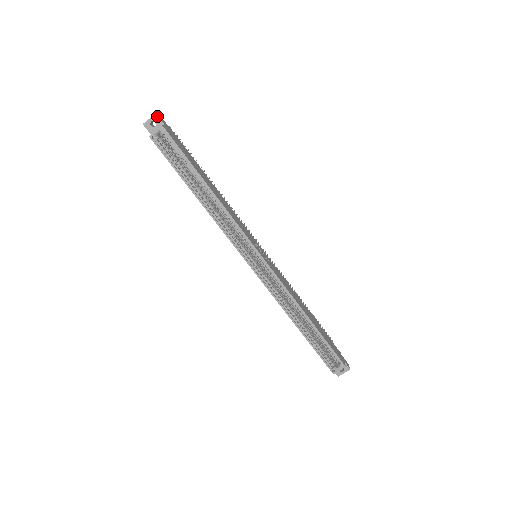
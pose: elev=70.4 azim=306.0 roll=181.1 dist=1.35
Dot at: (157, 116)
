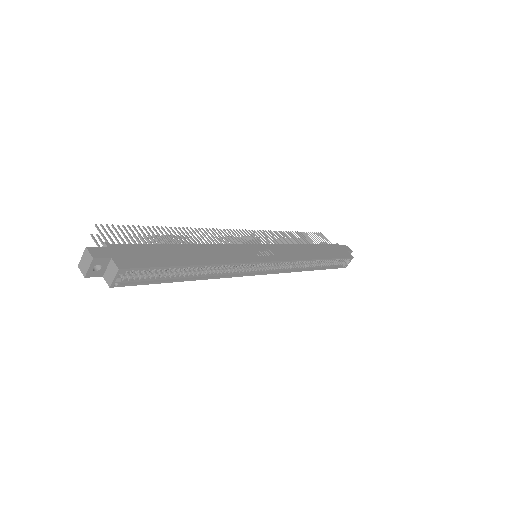
Dot at: (96, 259)
